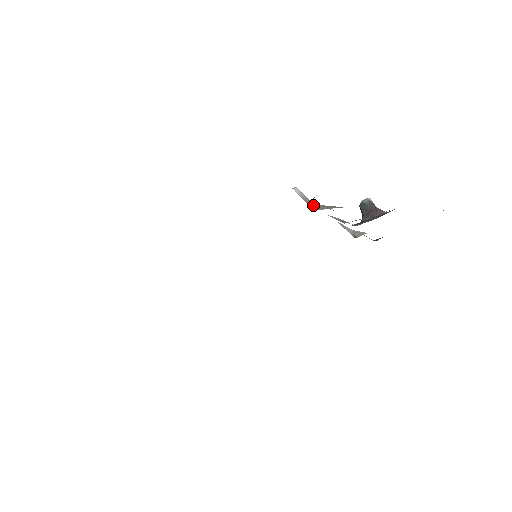
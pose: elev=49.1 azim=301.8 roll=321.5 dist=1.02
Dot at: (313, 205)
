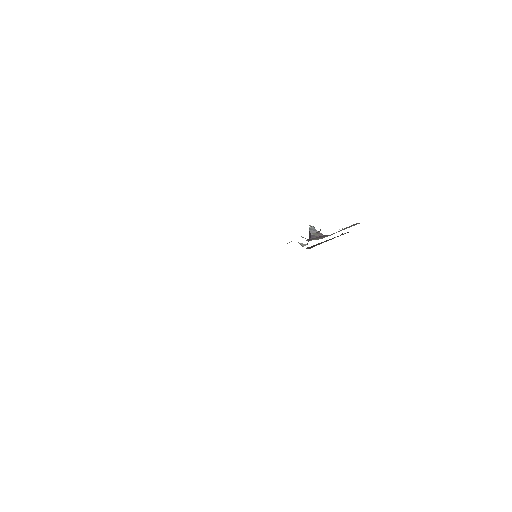
Dot at: (313, 233)
